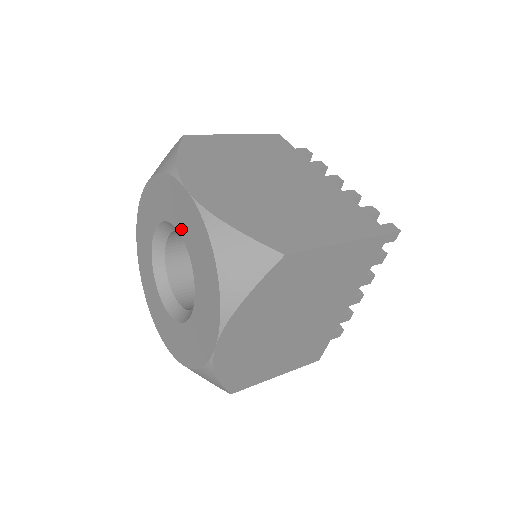
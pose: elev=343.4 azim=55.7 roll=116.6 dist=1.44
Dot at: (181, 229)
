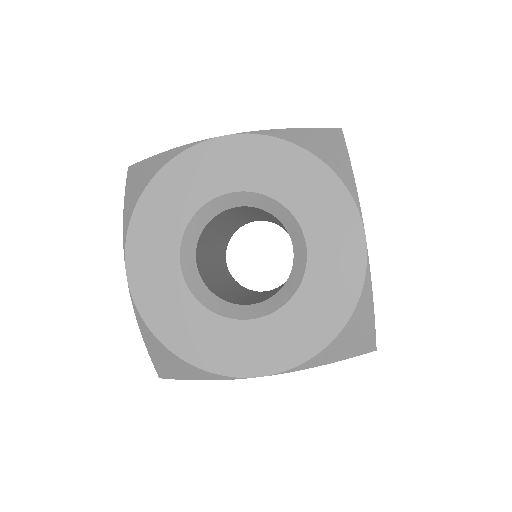
Dot at: (236, 184)
